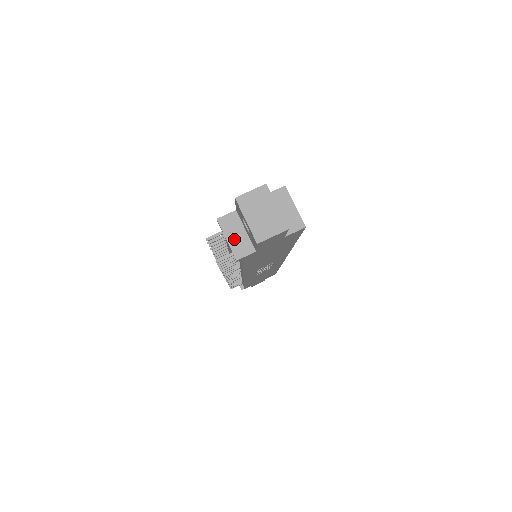
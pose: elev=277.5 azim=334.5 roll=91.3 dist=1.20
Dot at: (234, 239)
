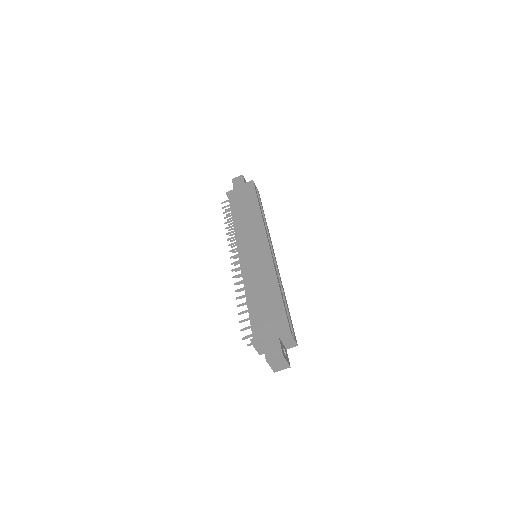
Dot at: (259, 349)
